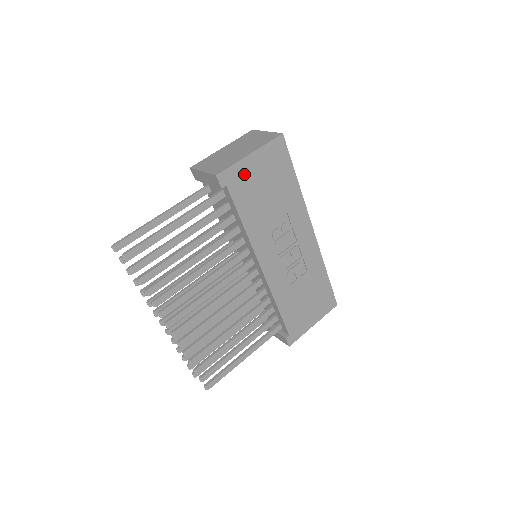
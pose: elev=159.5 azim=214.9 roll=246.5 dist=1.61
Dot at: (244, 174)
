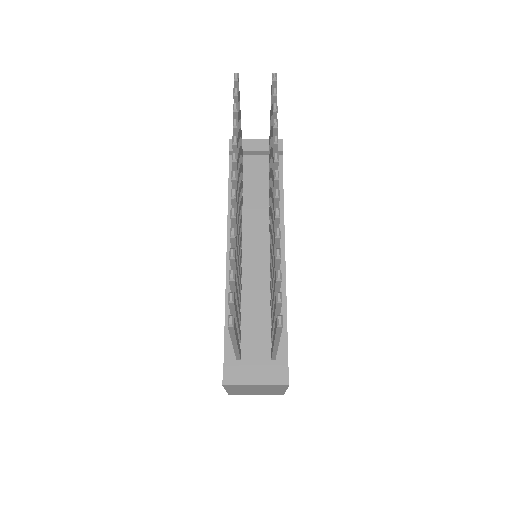
Dot at: occluded
